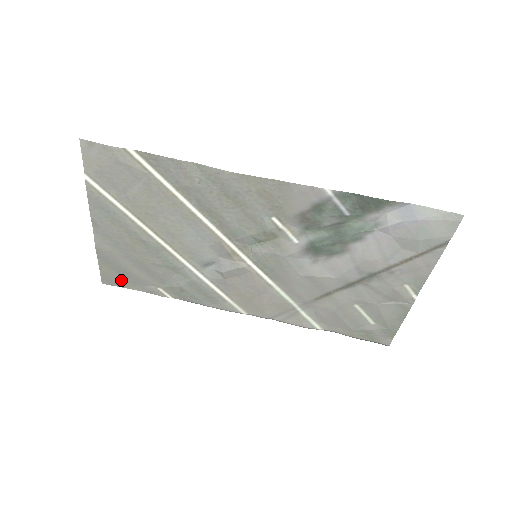
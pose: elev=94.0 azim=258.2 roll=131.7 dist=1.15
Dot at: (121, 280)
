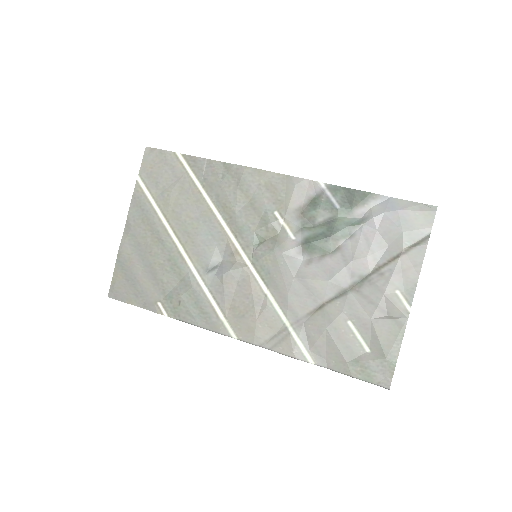
Dot at: (127, 292)
